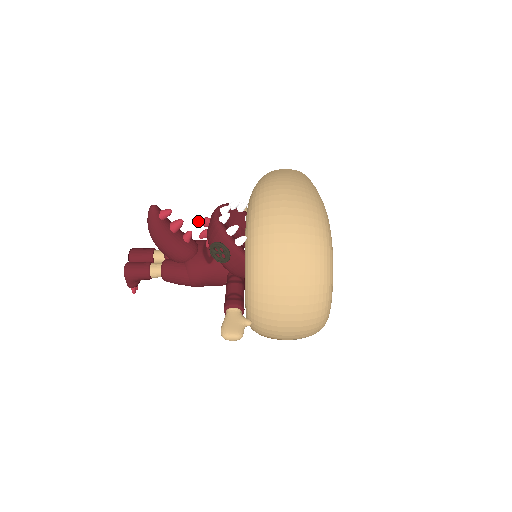
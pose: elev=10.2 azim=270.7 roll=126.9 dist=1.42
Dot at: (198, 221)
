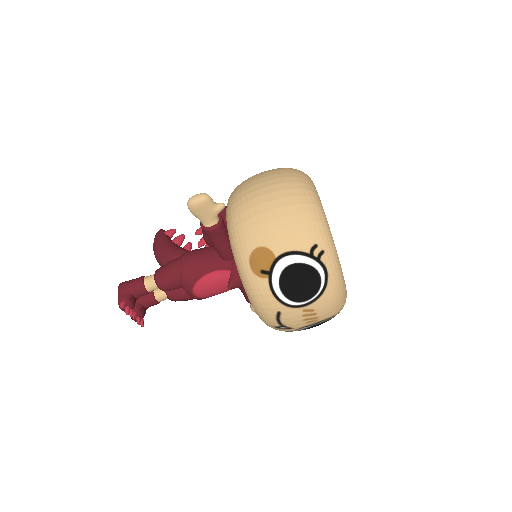
Dot at: (197, 230)
